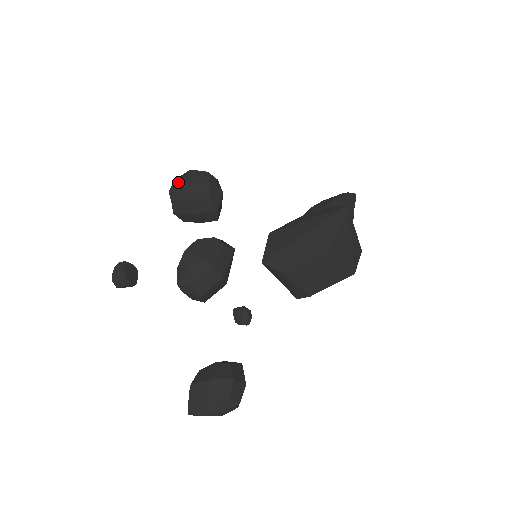
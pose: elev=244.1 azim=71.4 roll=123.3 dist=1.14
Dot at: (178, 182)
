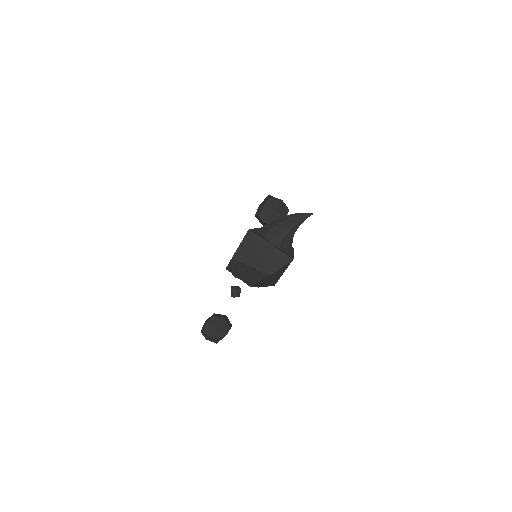
Dot at: occluded
